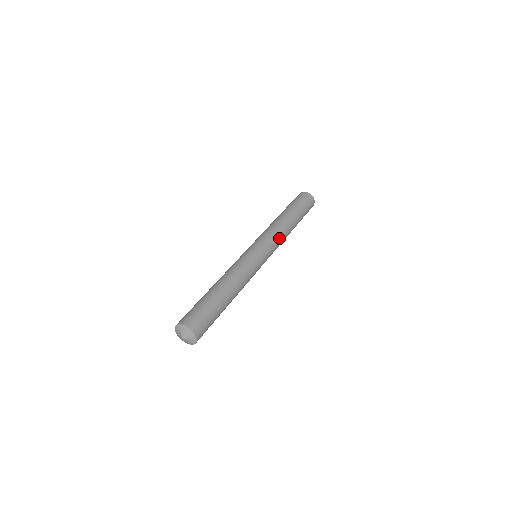
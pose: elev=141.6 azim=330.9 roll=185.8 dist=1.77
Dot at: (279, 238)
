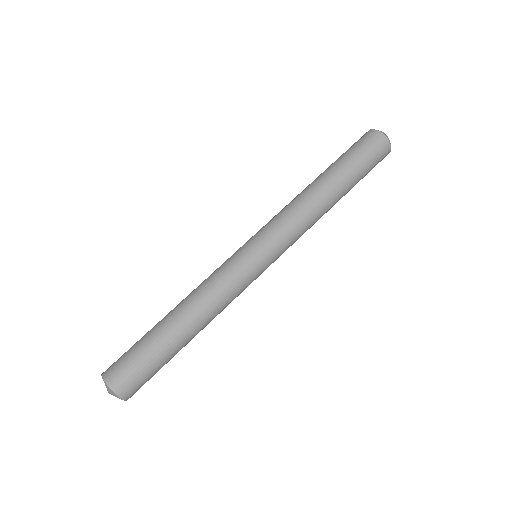
Dot at: occluded
